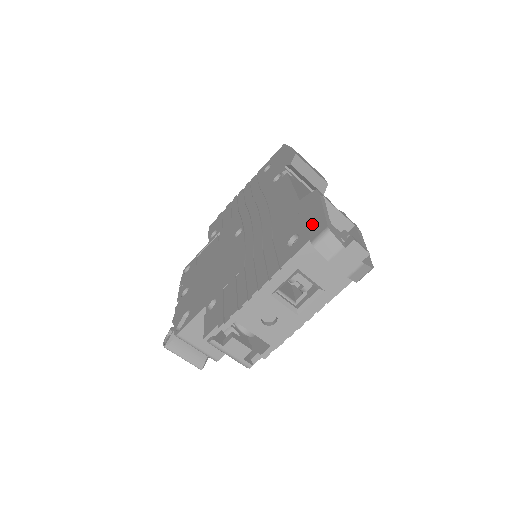
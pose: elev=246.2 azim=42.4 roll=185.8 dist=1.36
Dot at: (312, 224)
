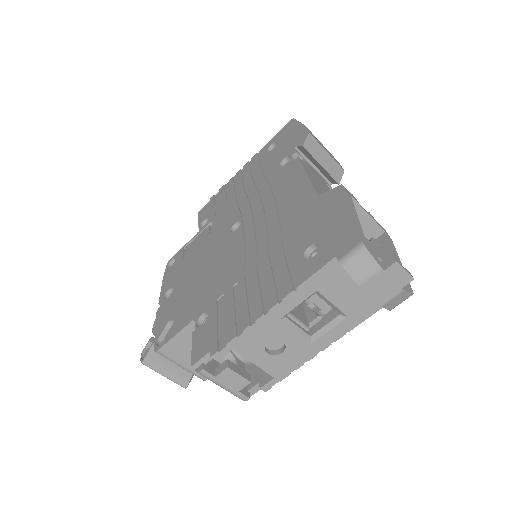
Dot at: (338, 234)
